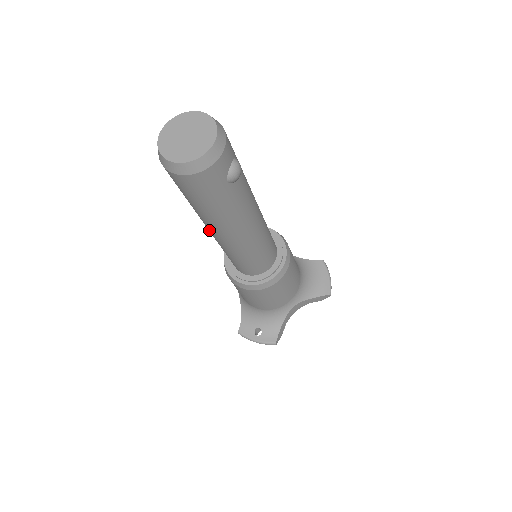
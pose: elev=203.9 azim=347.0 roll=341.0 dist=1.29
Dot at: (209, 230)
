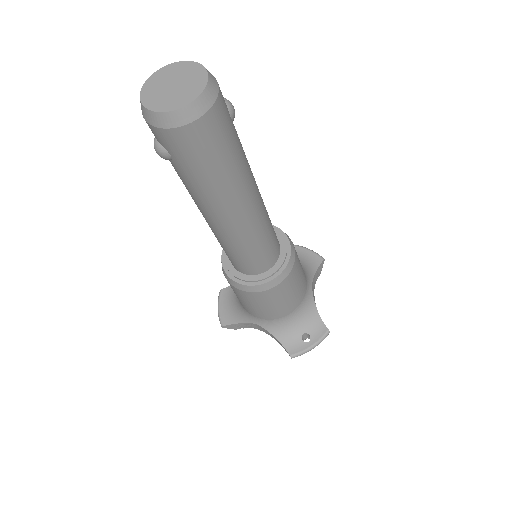
Dot at: (226, 219)
